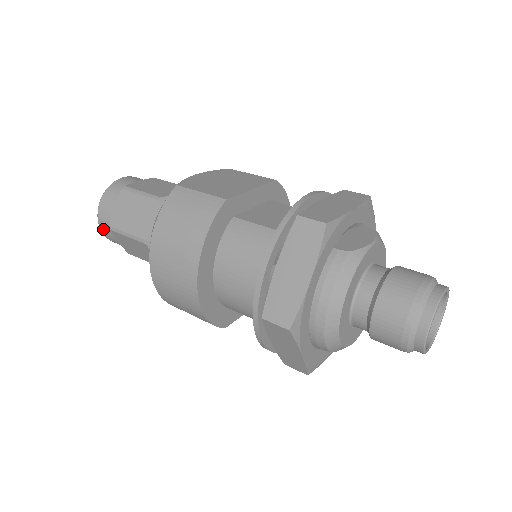
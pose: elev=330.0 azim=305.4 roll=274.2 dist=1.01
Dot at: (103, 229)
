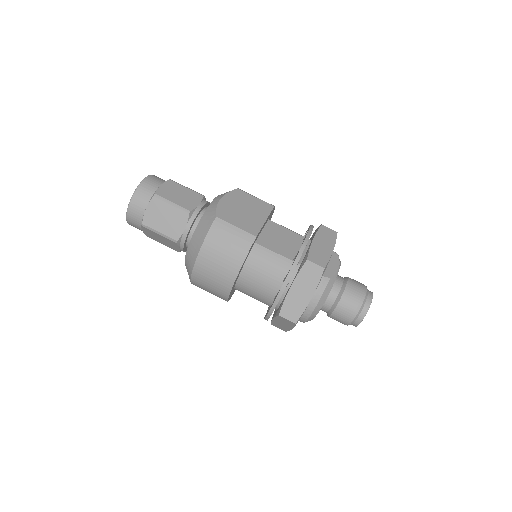
Dot at: (130, 221)
